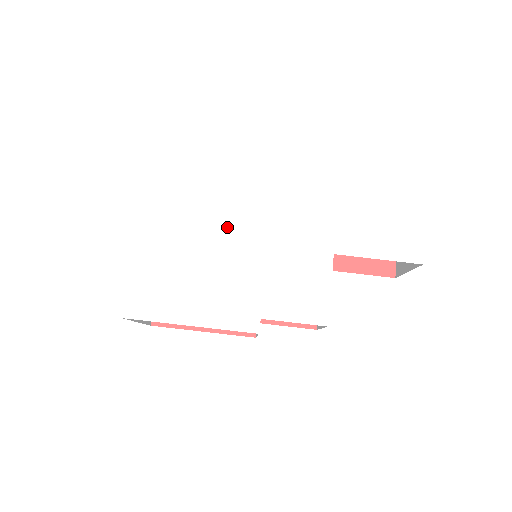
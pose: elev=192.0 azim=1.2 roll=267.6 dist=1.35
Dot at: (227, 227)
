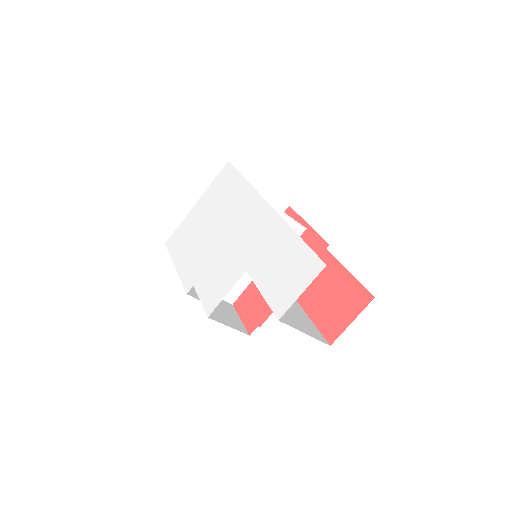
Dot at: (224, 218)
